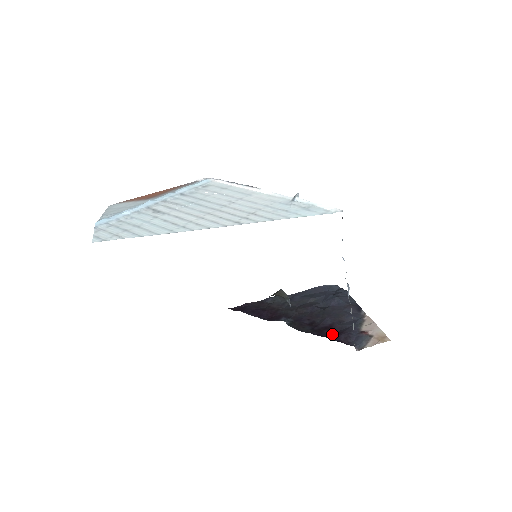
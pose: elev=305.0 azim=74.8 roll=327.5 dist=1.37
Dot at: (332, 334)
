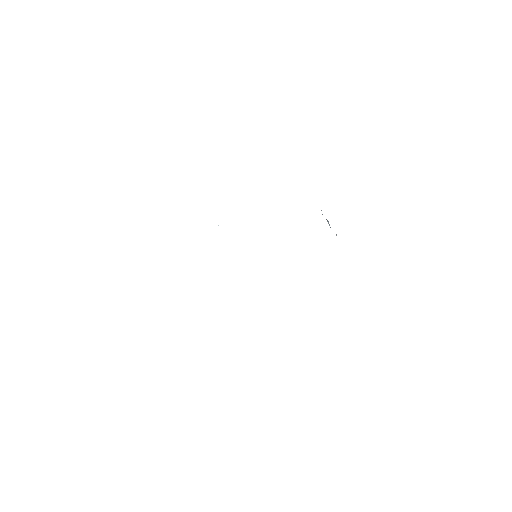
Dot at: occluded
